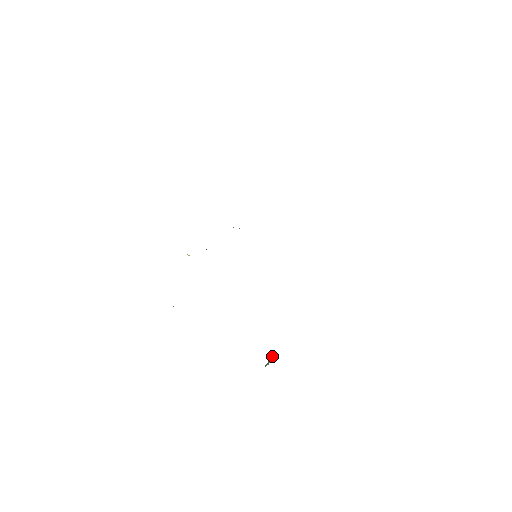
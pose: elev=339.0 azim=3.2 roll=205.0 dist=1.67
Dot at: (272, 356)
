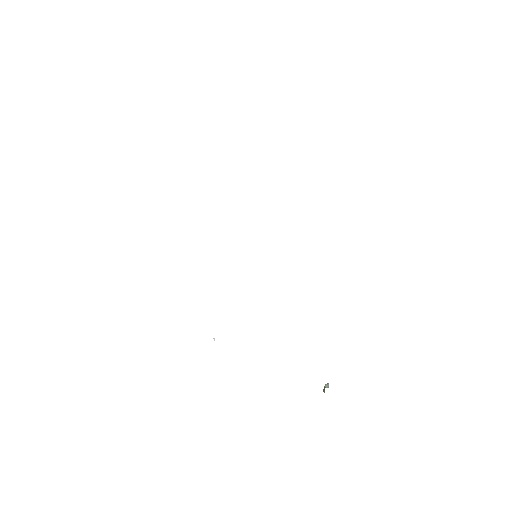
Dot at: (324, 388)
